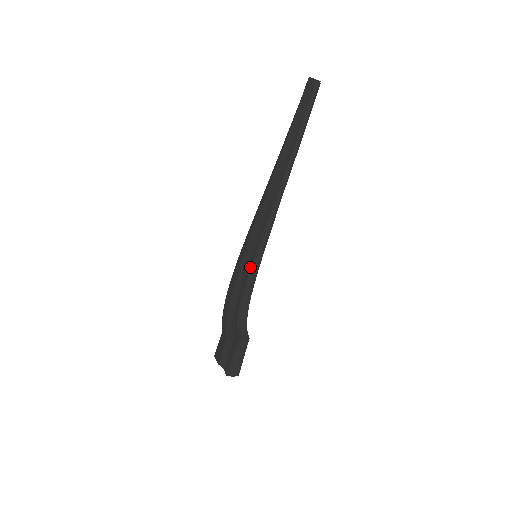
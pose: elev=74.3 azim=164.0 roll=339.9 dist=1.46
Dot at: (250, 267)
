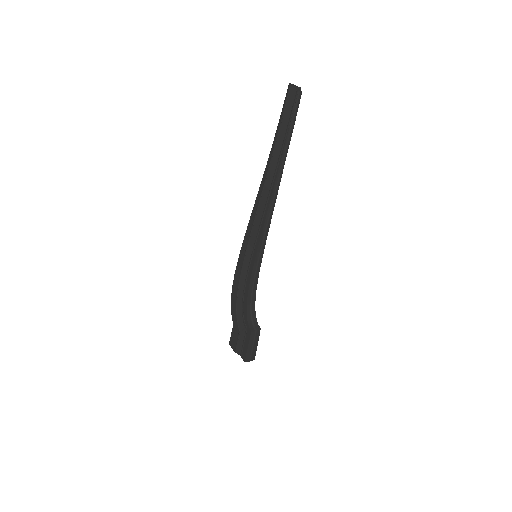
Dot at: (252, 268)
